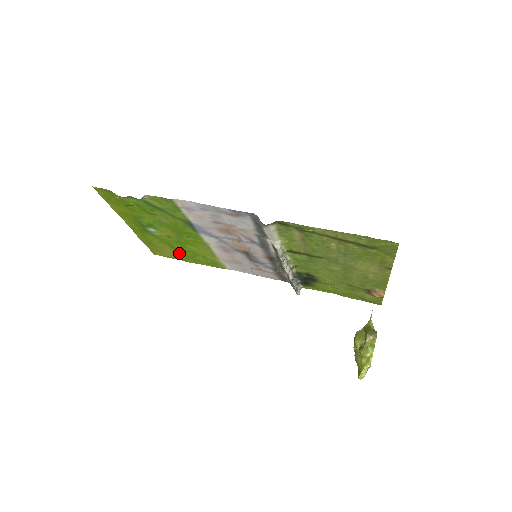
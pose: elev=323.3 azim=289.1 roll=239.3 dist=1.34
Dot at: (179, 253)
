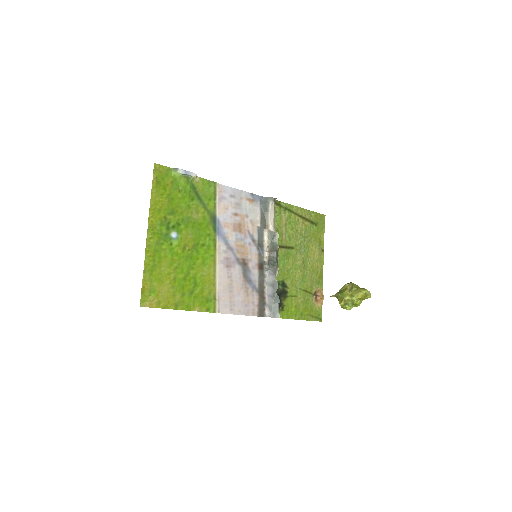
Dot at: (177, 288)
